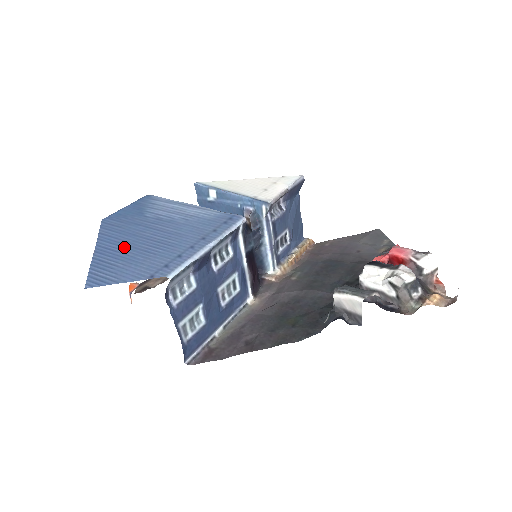
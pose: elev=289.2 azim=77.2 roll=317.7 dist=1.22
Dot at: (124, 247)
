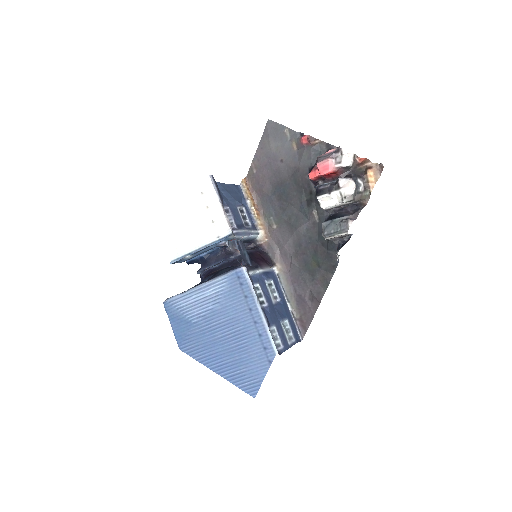
Dot at: (225, 357)
